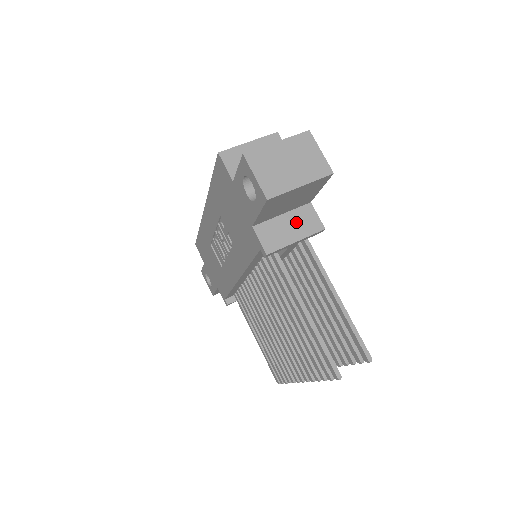
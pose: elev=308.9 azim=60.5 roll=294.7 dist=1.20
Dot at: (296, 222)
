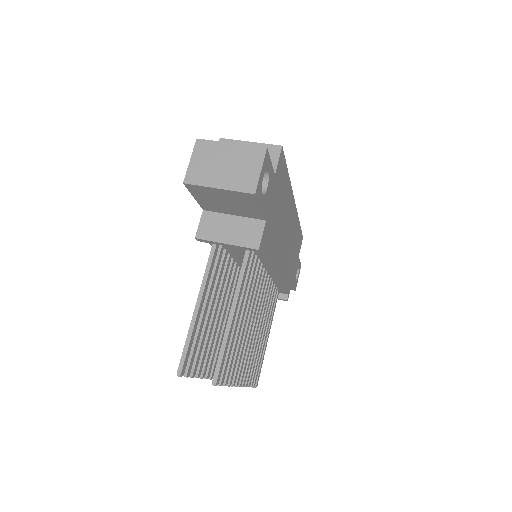
Dot at: (239, 228)
